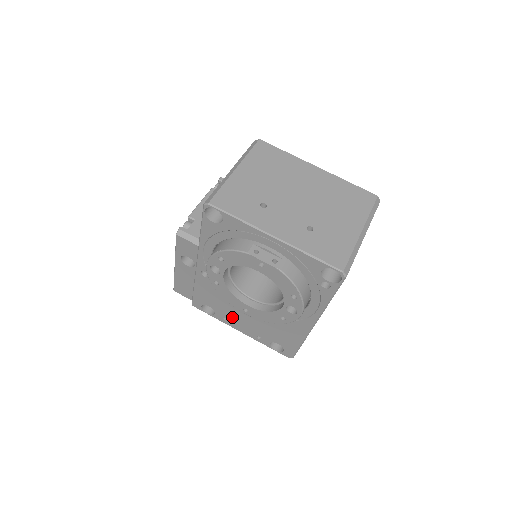
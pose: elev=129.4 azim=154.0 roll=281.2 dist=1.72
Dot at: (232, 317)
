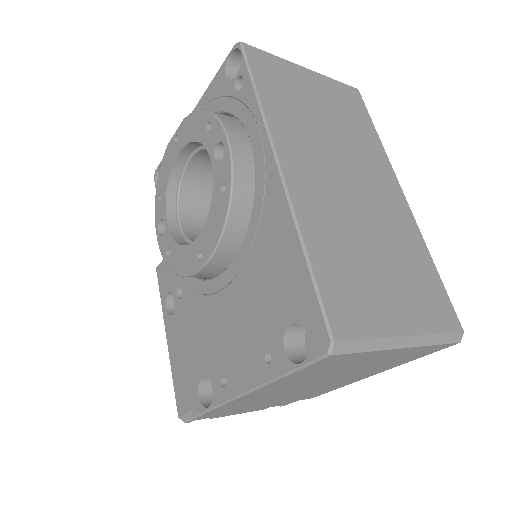
Dot at: (226, 356)
